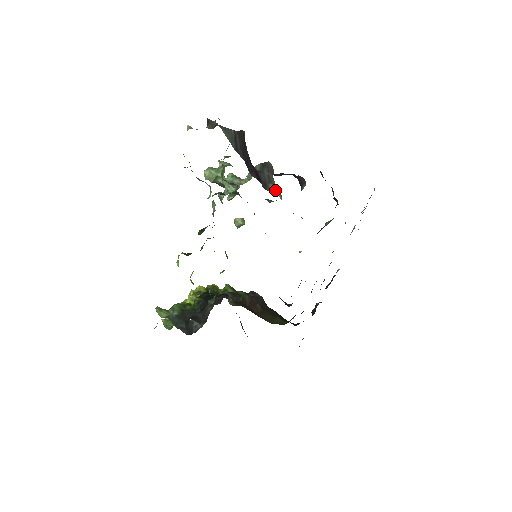
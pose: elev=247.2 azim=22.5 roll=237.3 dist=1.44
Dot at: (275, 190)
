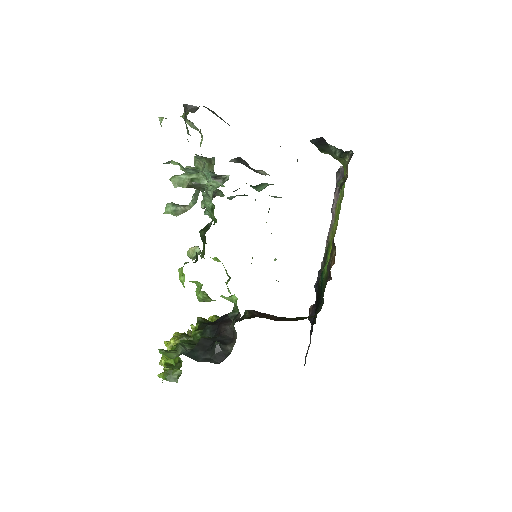
Dot at: (266, 173)
